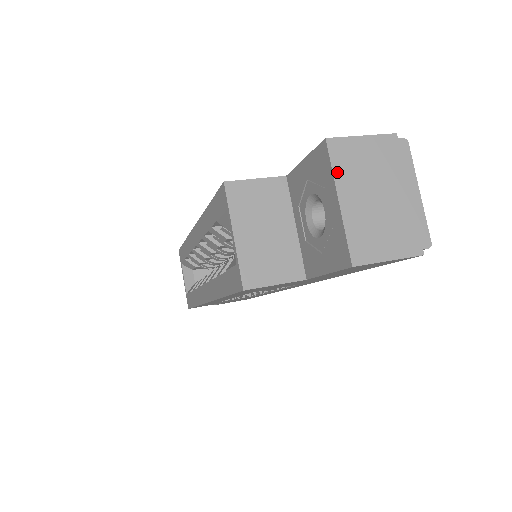
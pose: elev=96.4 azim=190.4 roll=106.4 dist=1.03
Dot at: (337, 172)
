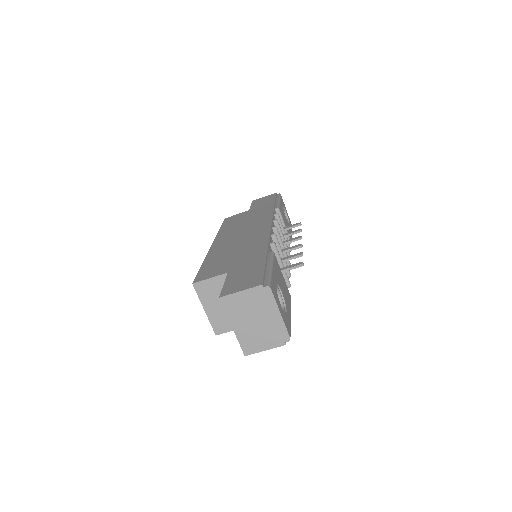
Dot at: (229, 314)
